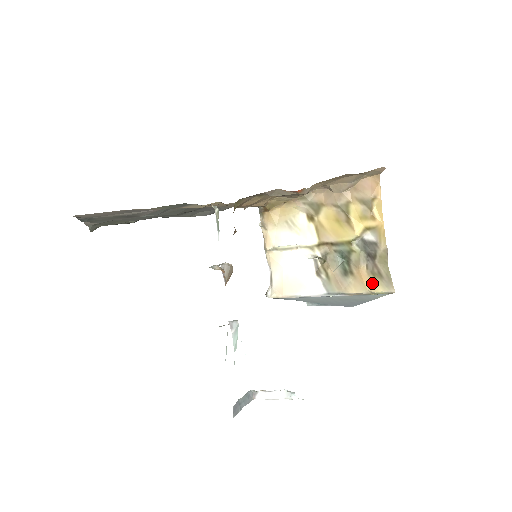
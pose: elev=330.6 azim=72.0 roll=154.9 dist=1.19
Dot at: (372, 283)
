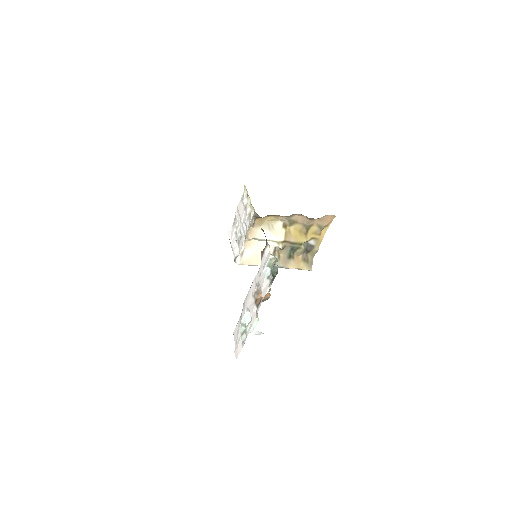
Dot at: (302, 265)
